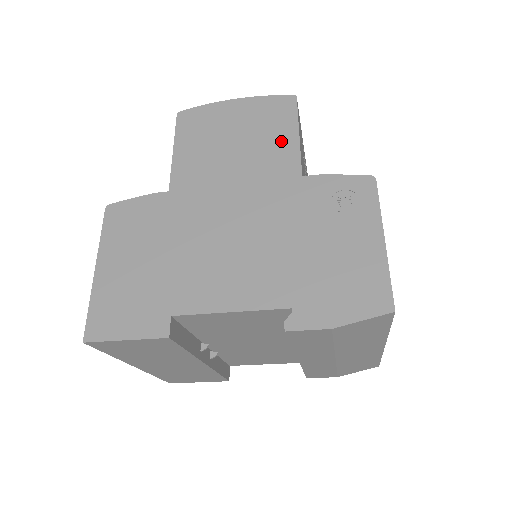
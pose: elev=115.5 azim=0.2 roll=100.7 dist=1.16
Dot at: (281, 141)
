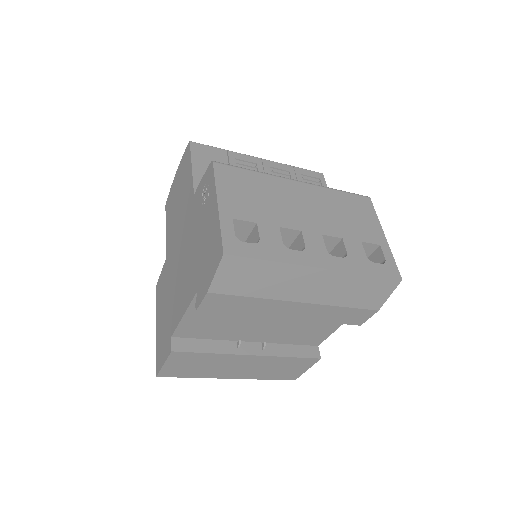
Dot at: (188, 180)
